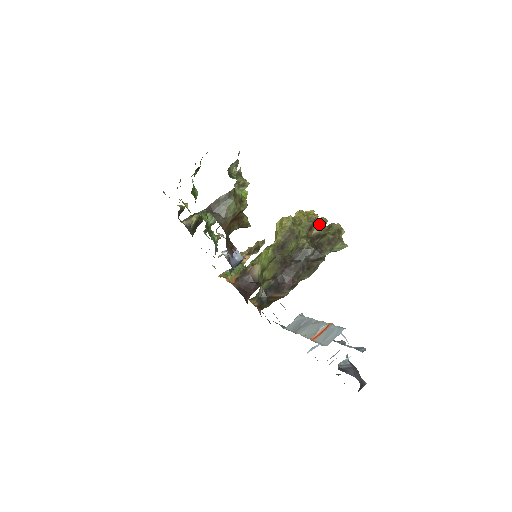
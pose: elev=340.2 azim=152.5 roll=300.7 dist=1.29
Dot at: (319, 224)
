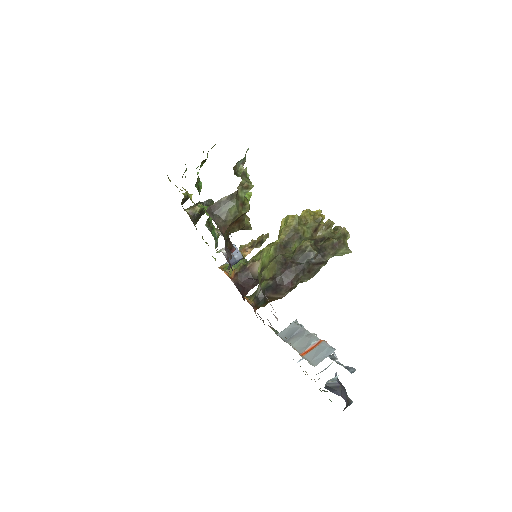
Dot at: (325, 226)
